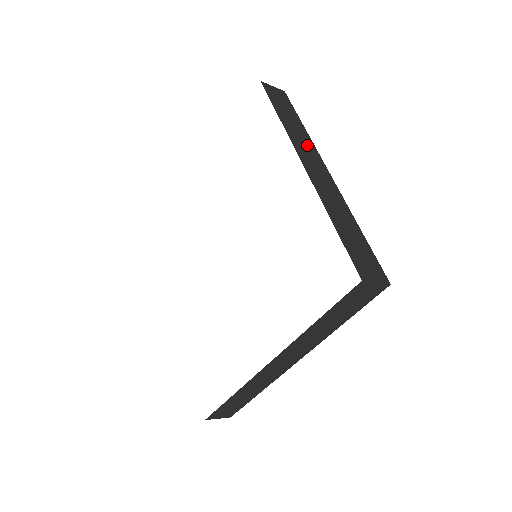
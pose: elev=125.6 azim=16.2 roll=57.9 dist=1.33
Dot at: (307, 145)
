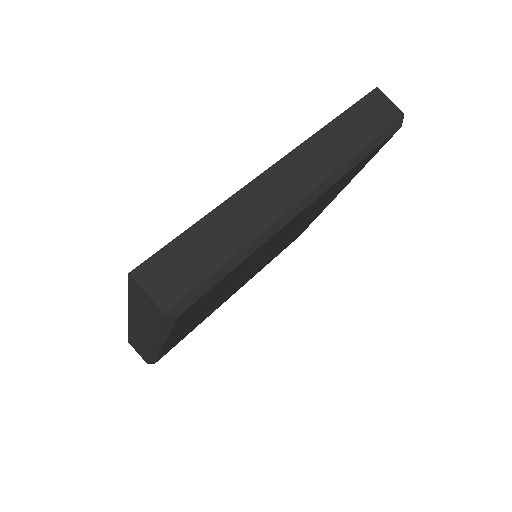
Dot at: (322, 162)
